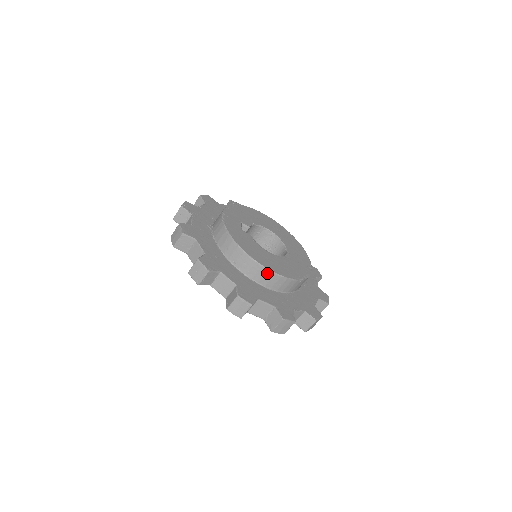
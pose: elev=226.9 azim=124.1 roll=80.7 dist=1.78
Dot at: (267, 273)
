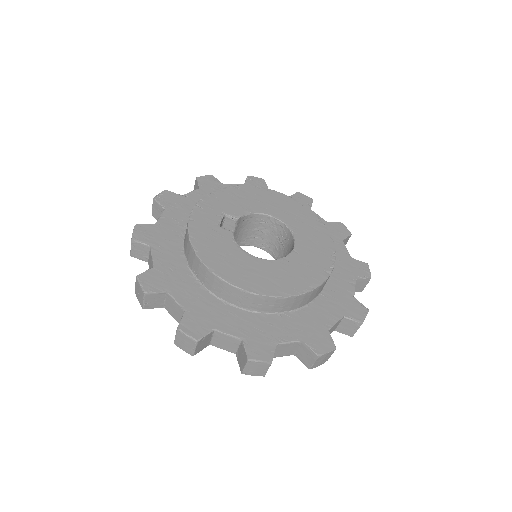
Dot at: (234, 290)
